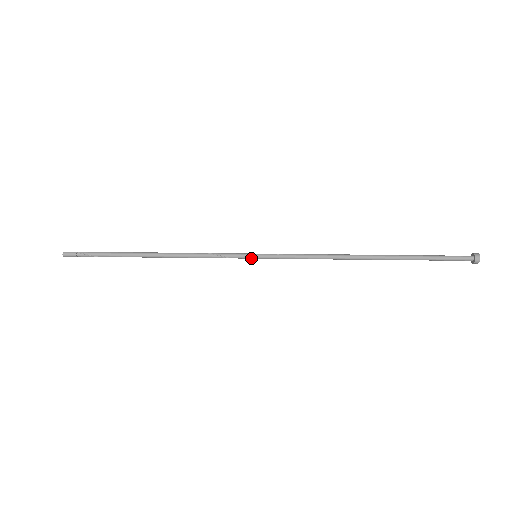
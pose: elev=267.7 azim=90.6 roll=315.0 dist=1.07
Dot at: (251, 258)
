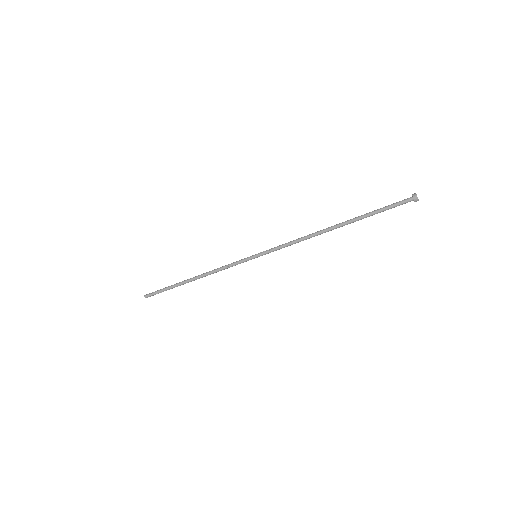
Dot at: occluded
